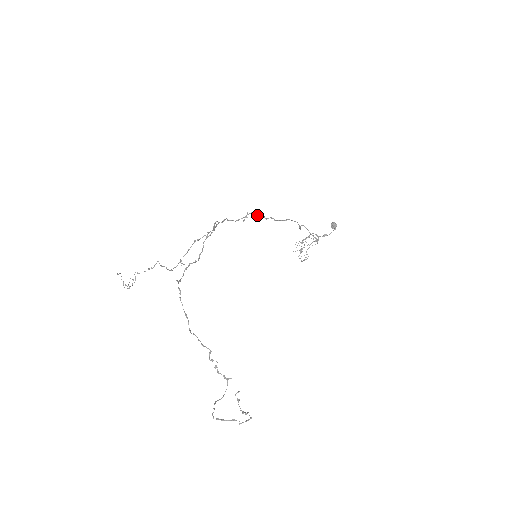
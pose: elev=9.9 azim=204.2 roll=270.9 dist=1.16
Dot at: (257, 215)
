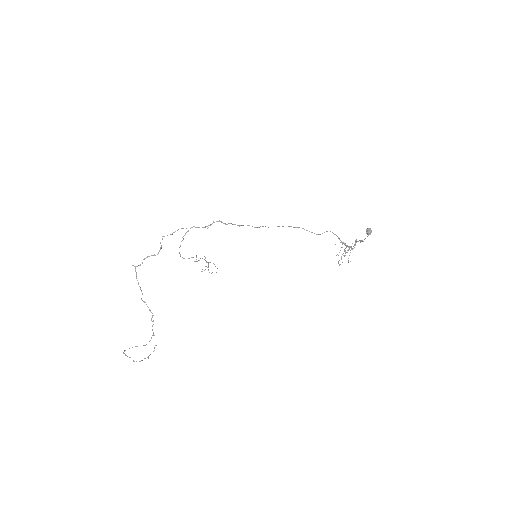
Dot at: (223, 223)
